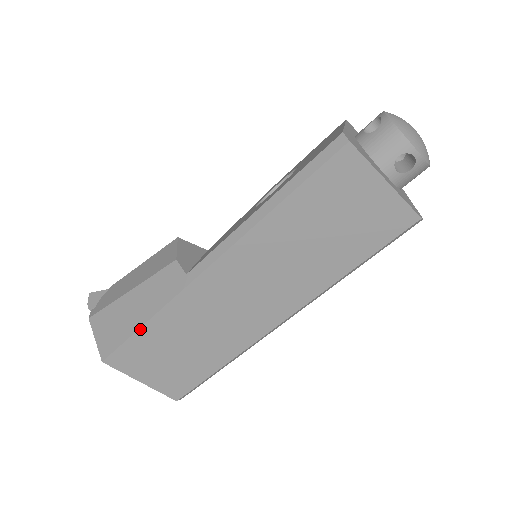
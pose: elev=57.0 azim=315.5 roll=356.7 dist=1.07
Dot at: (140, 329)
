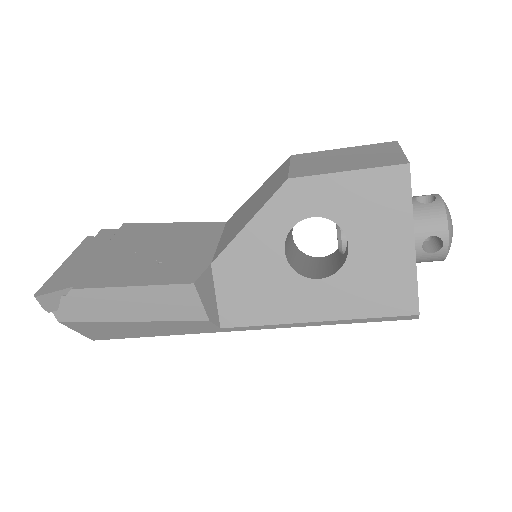
Dot at: (151, 336)
